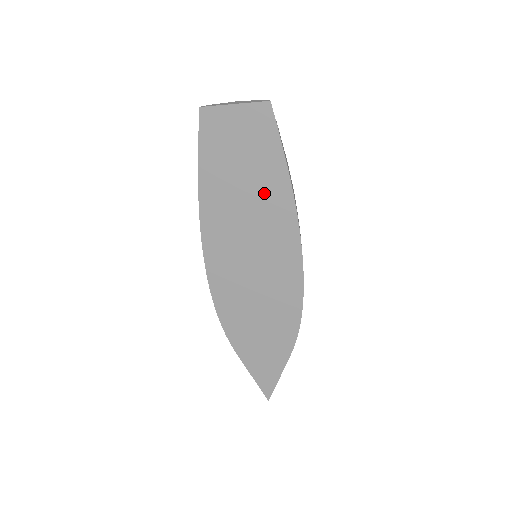
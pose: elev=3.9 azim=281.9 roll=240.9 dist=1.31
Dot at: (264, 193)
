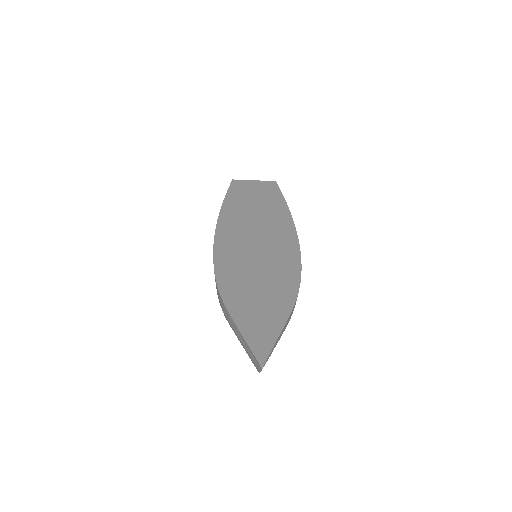
Dot at: (270, 211)
